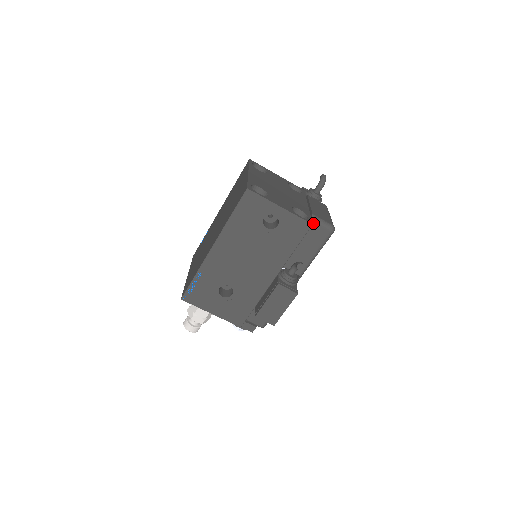
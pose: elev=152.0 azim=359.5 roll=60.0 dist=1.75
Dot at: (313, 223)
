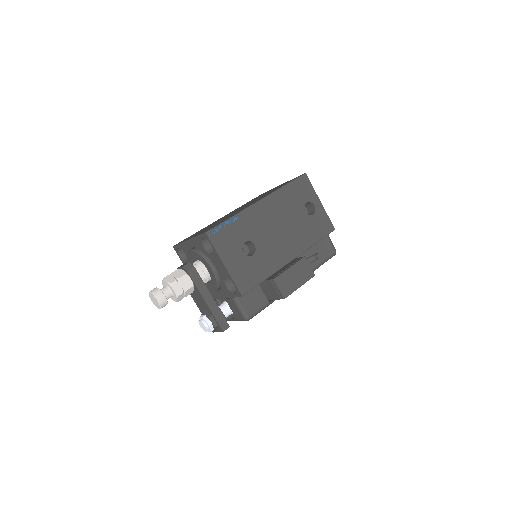
Dot at: (326, 237)
